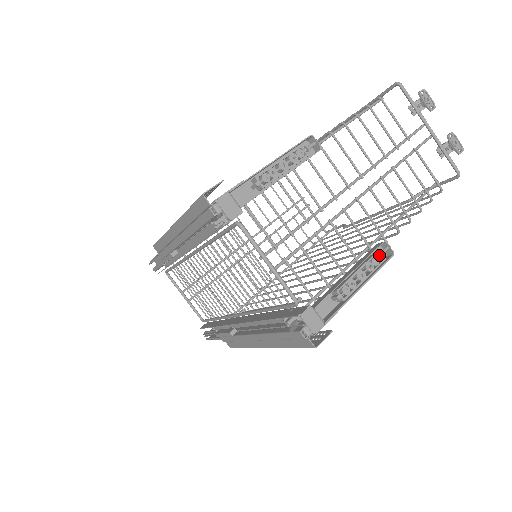
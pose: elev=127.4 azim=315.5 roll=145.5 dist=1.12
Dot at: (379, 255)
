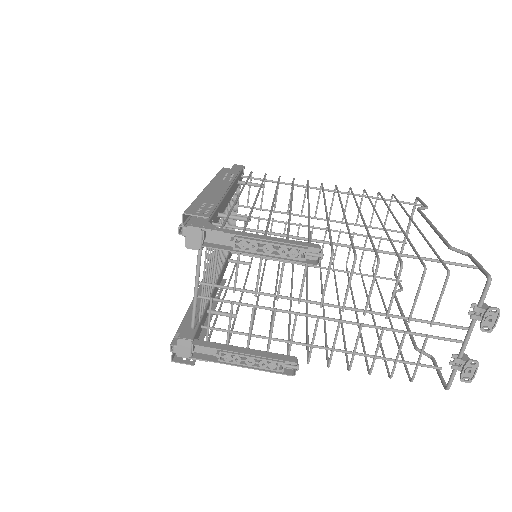
Dot at: (282, 365)
